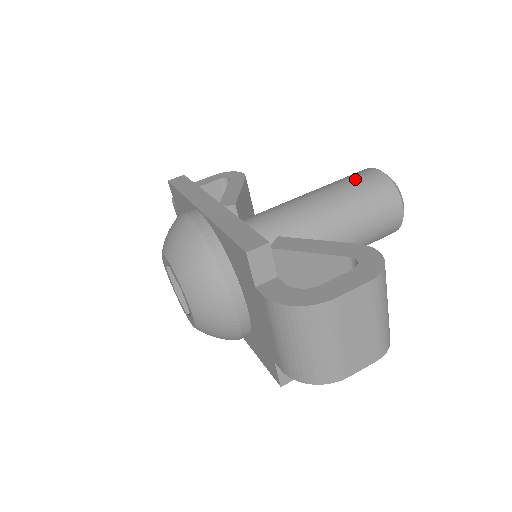
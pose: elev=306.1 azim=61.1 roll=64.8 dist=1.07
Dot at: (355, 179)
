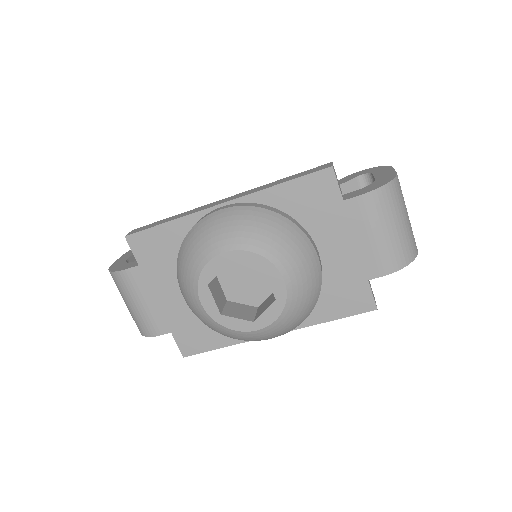
Dot at: occluded
